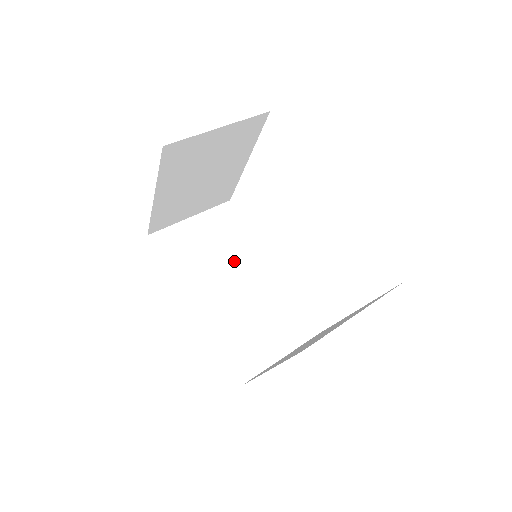
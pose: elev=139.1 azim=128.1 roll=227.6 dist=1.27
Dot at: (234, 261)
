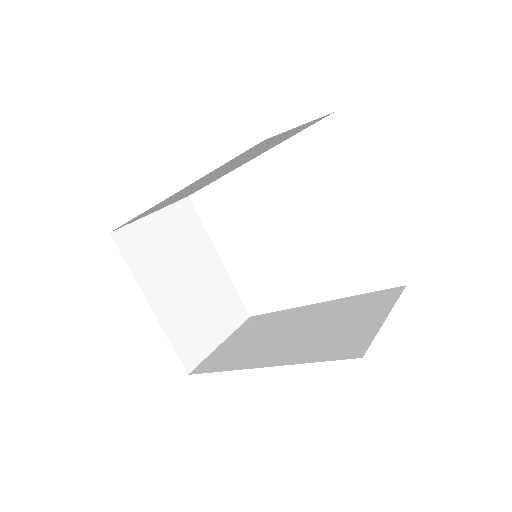
Dot at: (280, 327)
